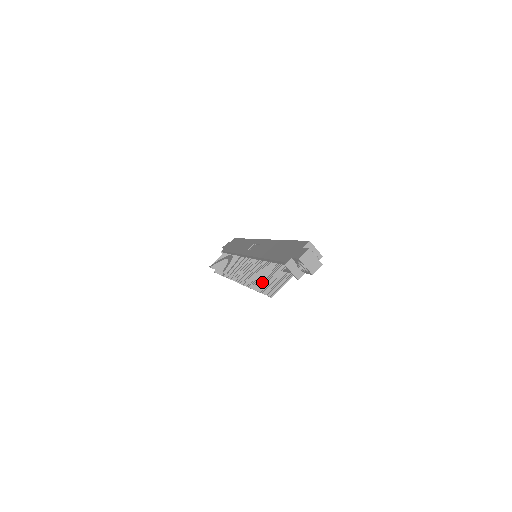
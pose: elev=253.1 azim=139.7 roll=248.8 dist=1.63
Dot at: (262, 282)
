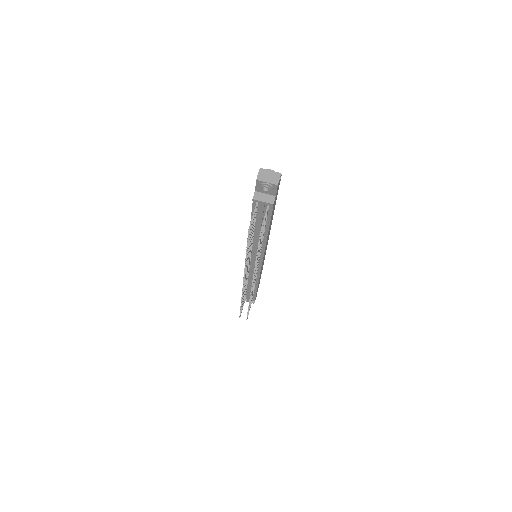
Dot at: occluded
